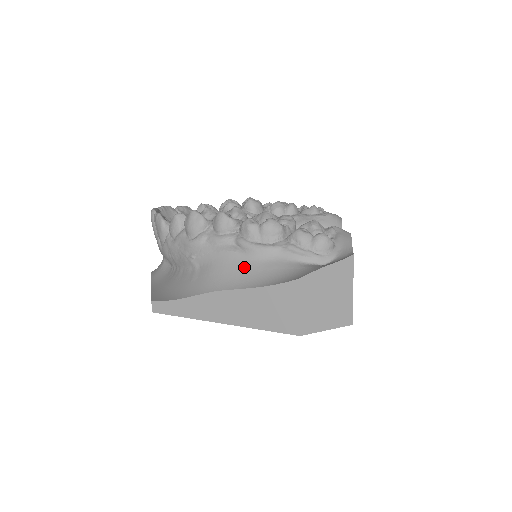
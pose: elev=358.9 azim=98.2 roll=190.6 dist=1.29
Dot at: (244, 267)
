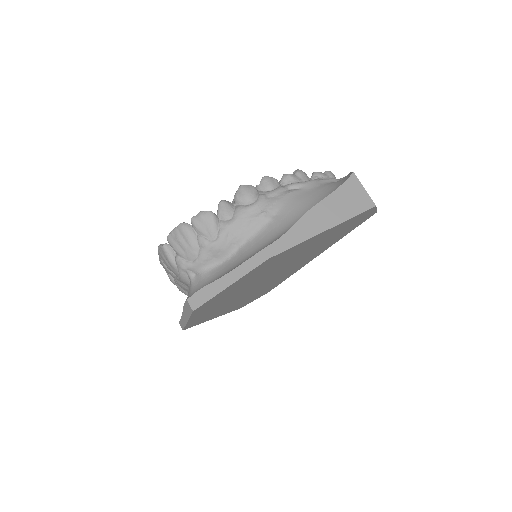
Dot at: (310, 193)
